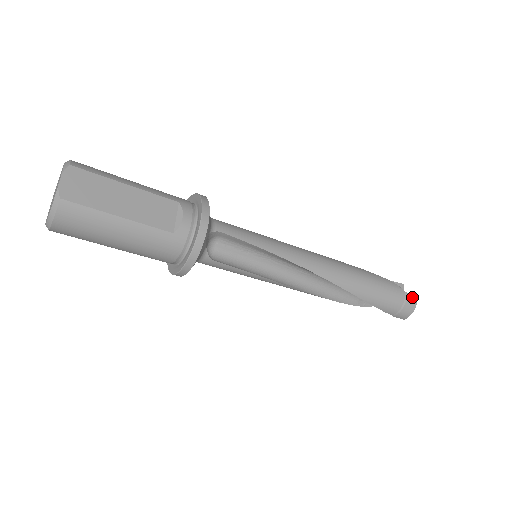
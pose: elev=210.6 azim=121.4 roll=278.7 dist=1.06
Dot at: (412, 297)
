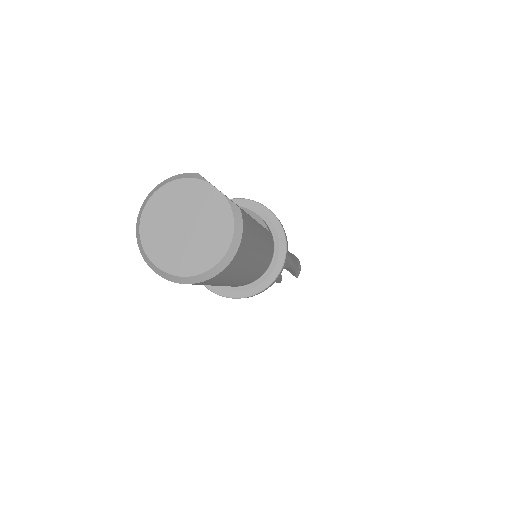
Dot at: occluded
